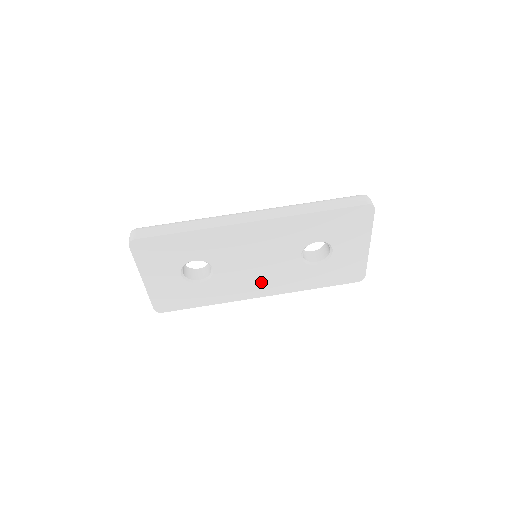
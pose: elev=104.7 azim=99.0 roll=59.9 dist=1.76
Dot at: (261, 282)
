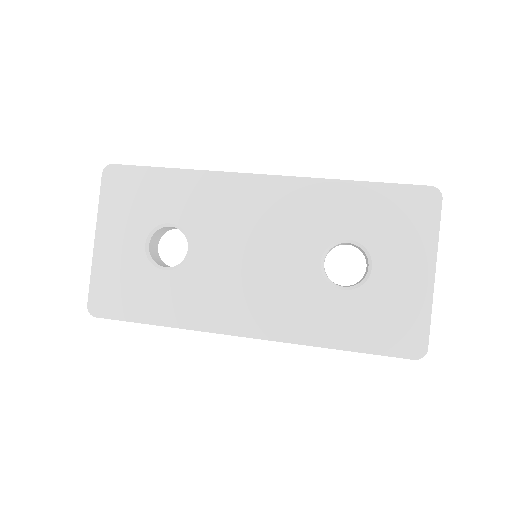
Dot at: (251, 301)
